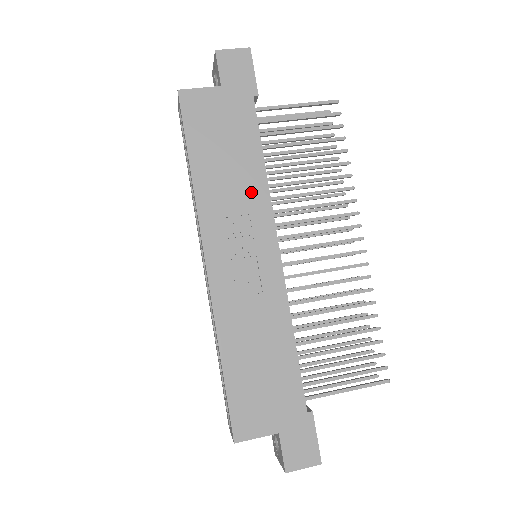
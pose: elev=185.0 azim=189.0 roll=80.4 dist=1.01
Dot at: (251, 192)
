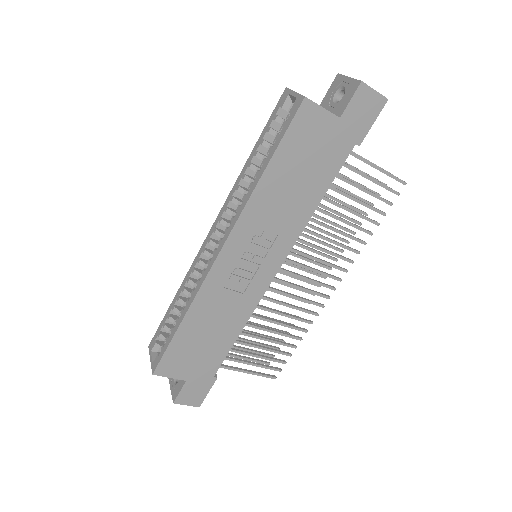
Dot at: (292, 220)
